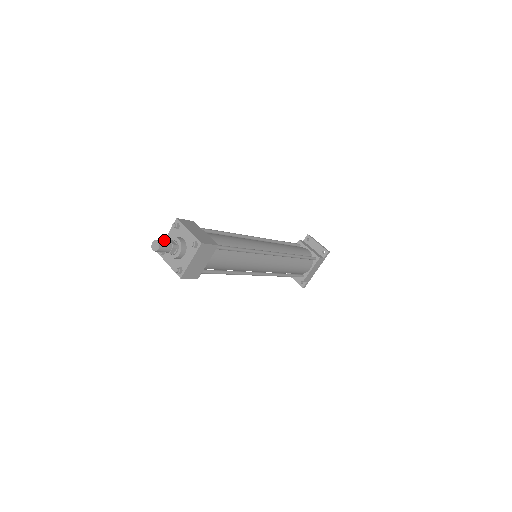
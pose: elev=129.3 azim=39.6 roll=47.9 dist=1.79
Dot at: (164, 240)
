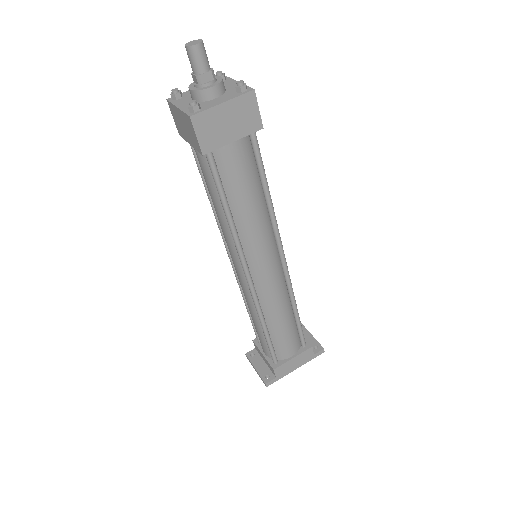
Dot at: (188, 90)
